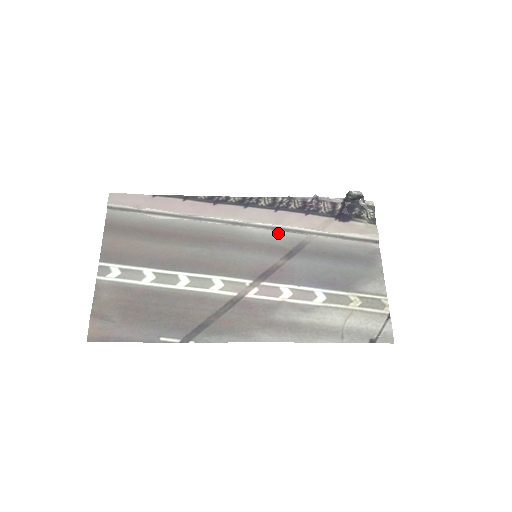
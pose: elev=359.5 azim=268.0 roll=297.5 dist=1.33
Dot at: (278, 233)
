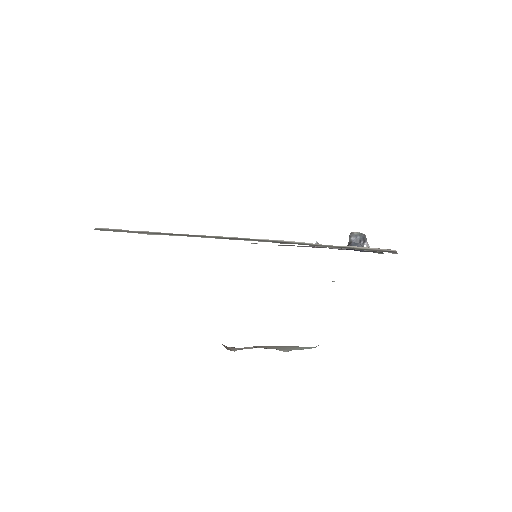
Dot at: occluded
